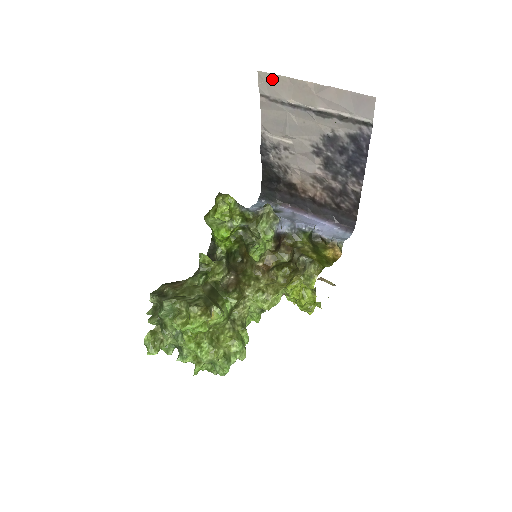
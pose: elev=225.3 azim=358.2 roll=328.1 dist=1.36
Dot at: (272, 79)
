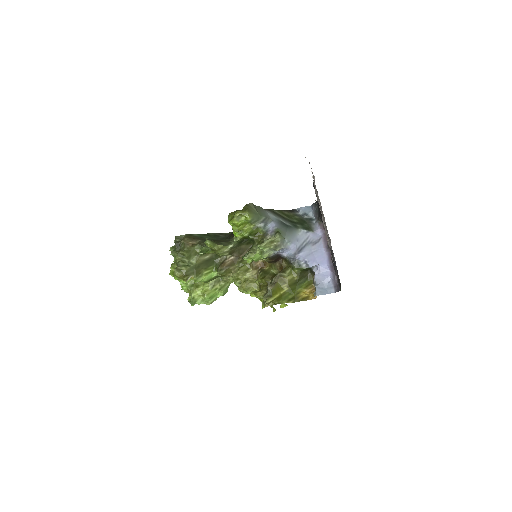
Dot at: occluded
